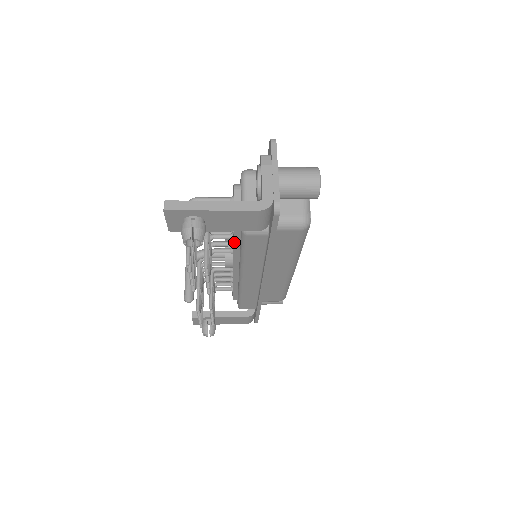
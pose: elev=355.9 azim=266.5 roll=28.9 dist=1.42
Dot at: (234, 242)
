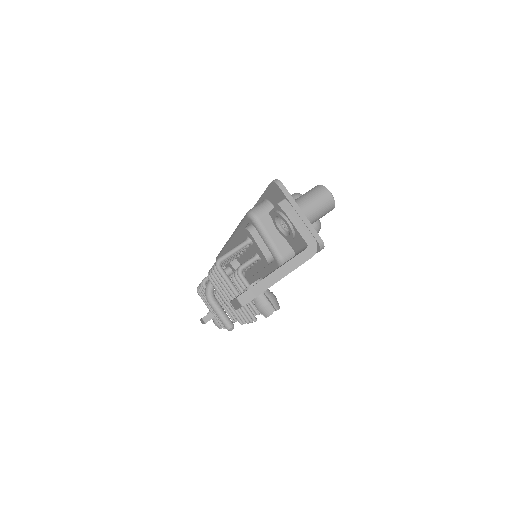
Dot at: occluded
